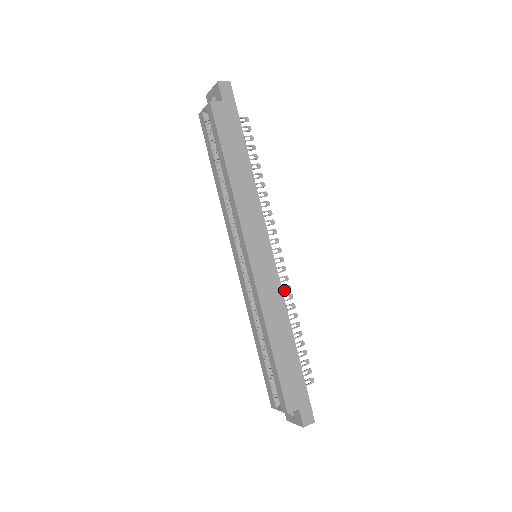
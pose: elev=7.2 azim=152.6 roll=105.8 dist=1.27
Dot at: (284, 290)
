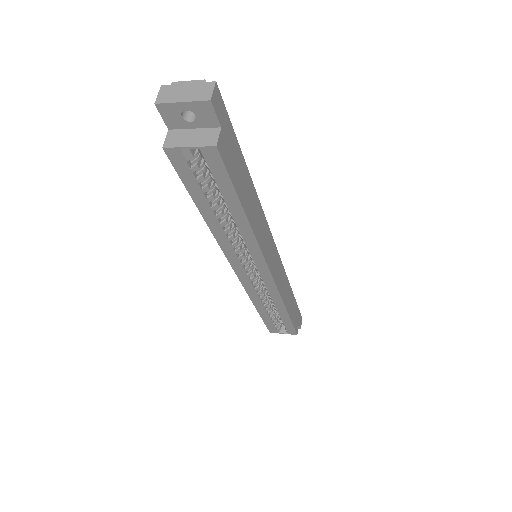
Dot at: occluded
